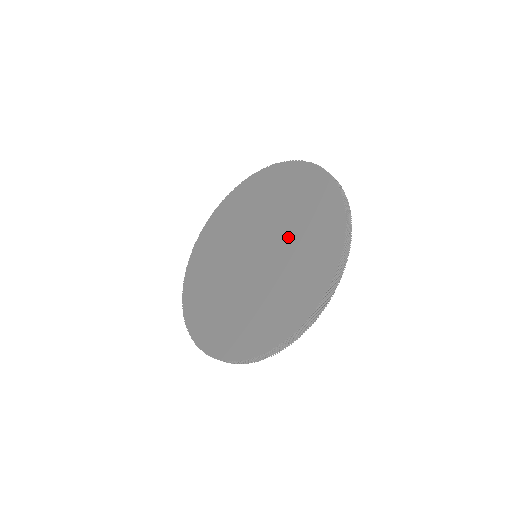
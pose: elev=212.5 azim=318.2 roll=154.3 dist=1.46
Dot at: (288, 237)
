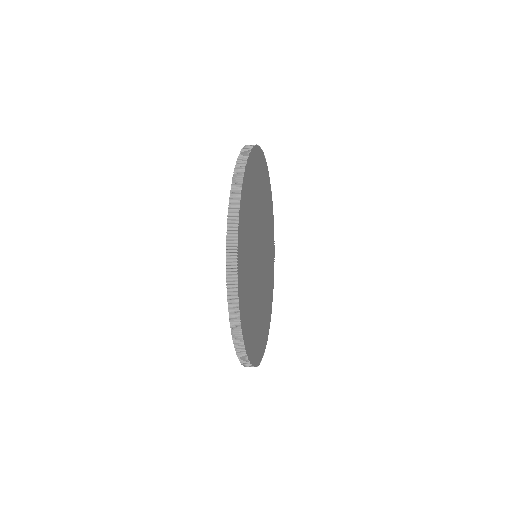
Dot at: occluded
